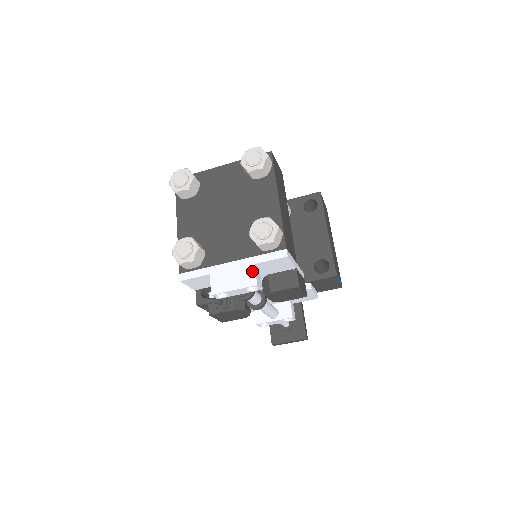
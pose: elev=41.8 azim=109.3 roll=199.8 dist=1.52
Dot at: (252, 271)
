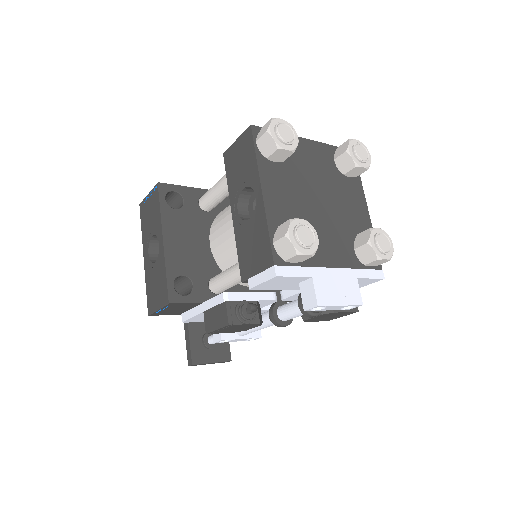
Dot at: (356, 286)
